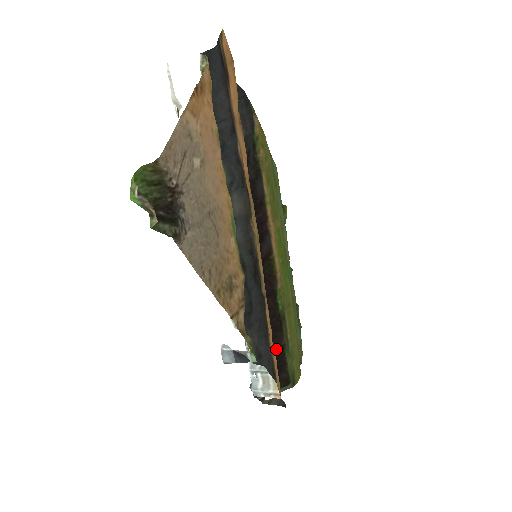
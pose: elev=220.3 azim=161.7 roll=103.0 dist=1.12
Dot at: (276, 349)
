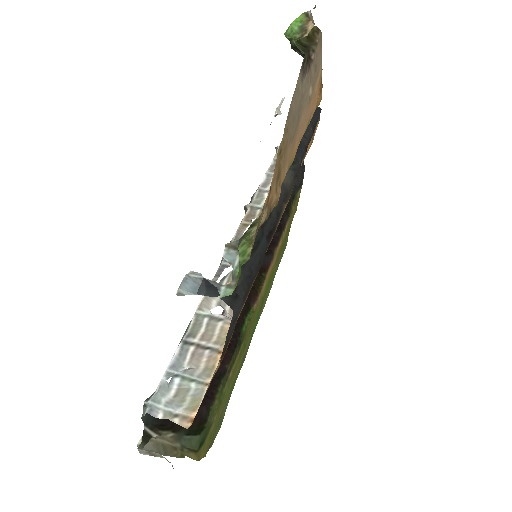
Dot at: occluded
